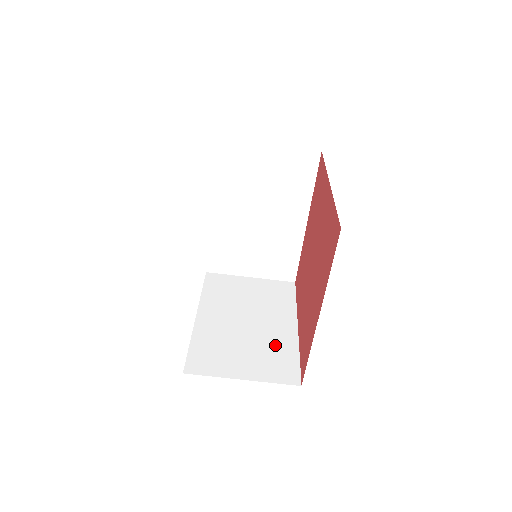
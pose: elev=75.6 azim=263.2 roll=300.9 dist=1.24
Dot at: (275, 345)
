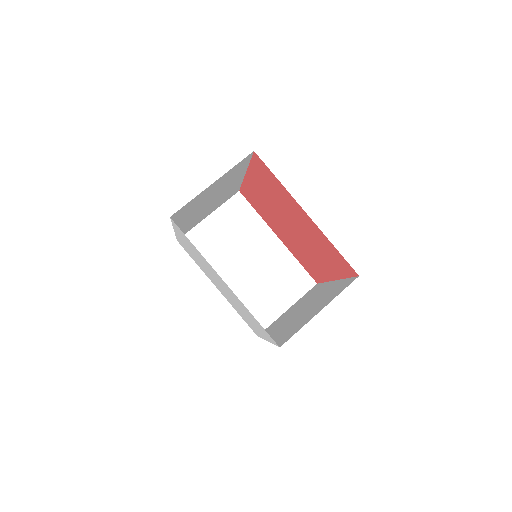
Dot at: (328, 293)
